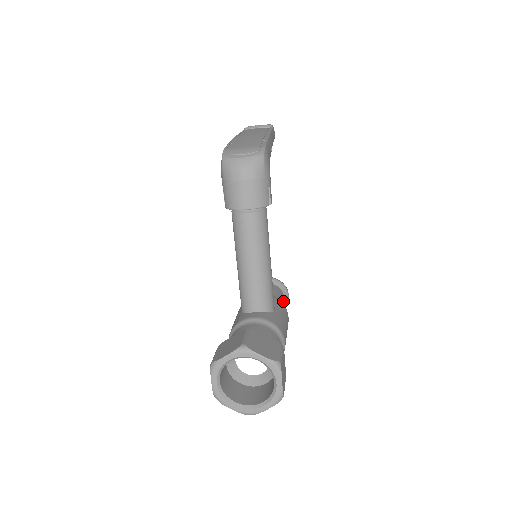
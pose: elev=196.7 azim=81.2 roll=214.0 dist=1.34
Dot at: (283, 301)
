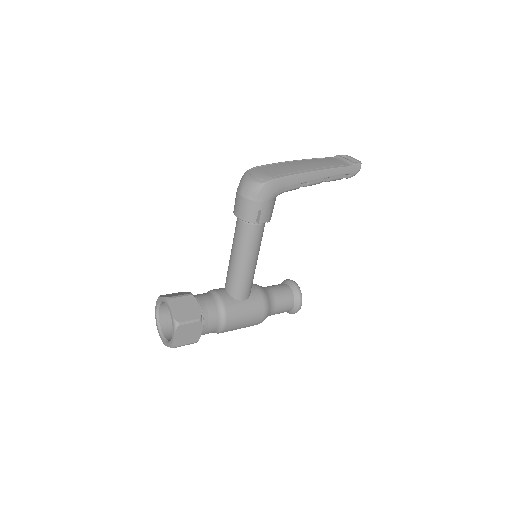
Dot at: (285, 305)
